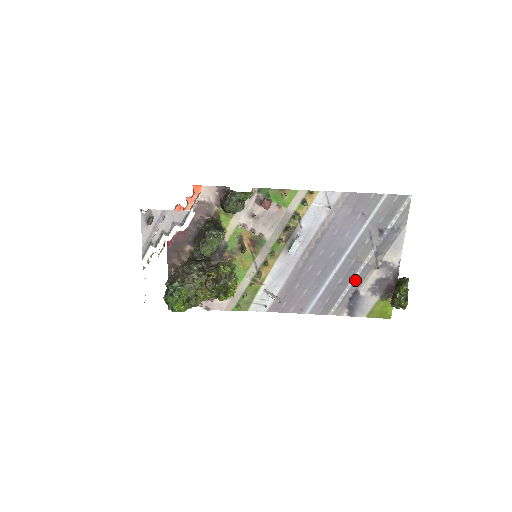
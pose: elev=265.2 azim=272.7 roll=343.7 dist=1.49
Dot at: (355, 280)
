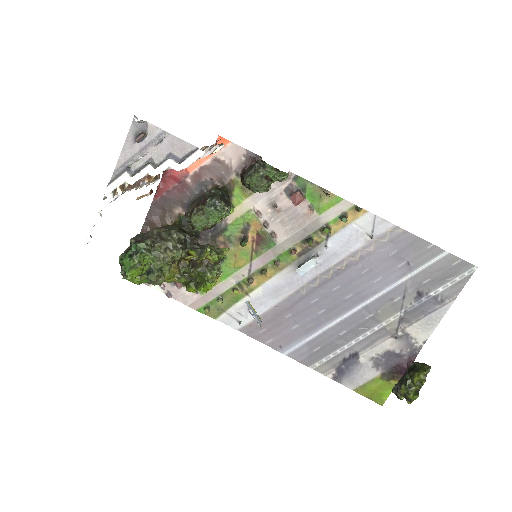
Dot at: (361, 340)
